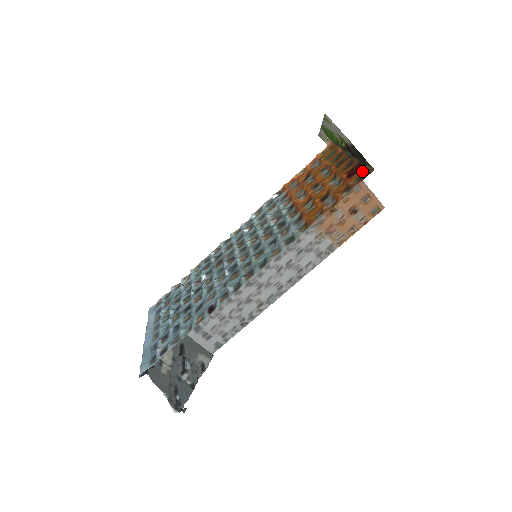
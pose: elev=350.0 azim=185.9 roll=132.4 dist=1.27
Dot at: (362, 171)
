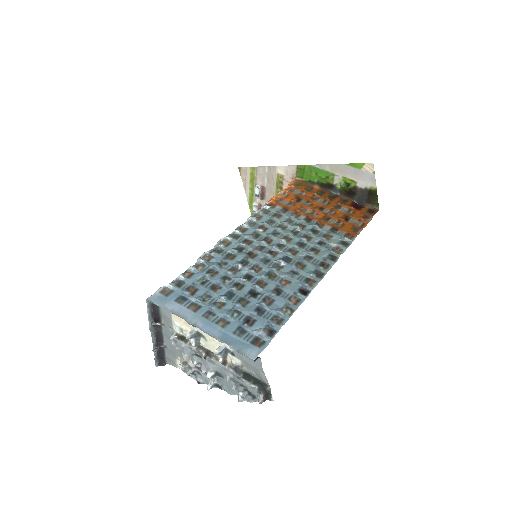
Dot at: (366, 208)
